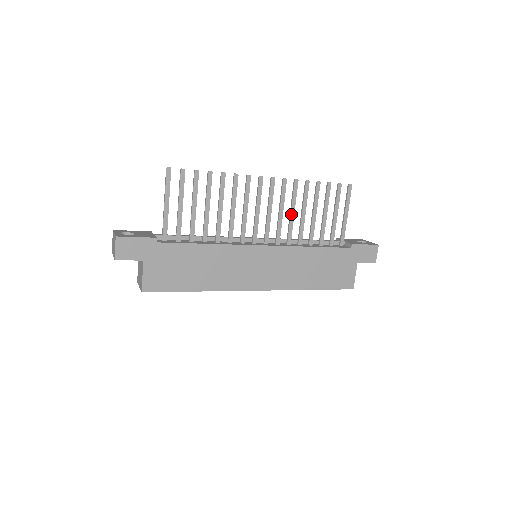
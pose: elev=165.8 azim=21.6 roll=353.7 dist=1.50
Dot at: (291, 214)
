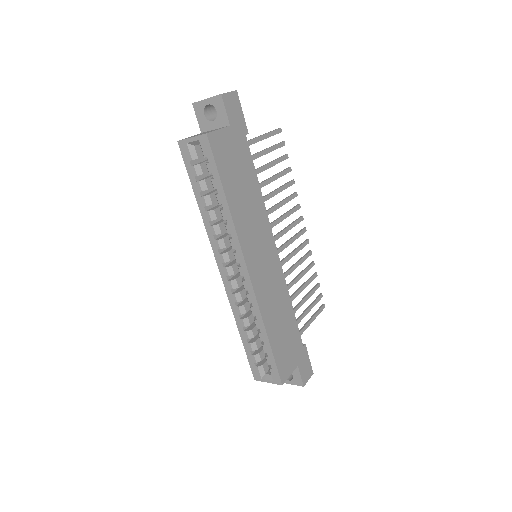
Dot at: (296, 265)
